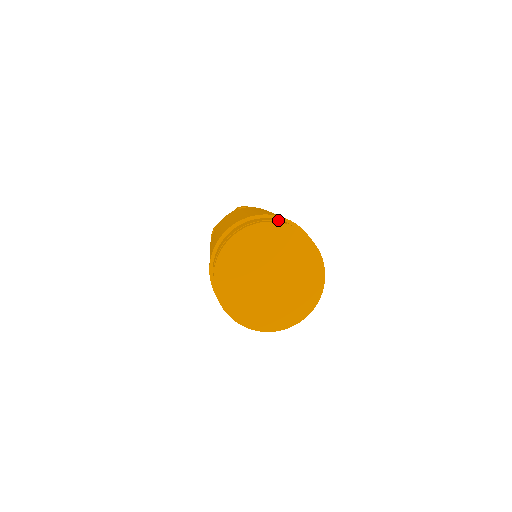
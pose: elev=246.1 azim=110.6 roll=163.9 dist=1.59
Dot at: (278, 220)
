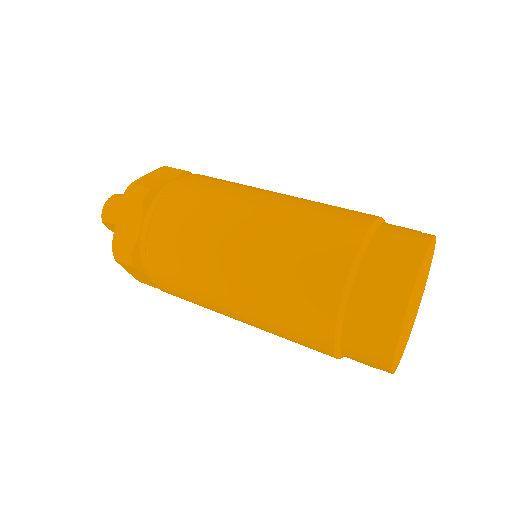
Dot at: occluded
